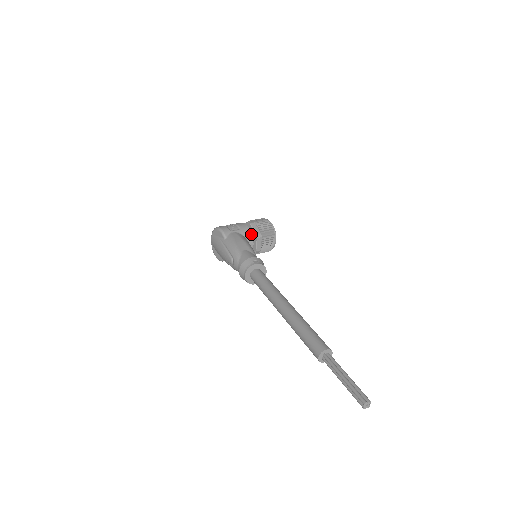
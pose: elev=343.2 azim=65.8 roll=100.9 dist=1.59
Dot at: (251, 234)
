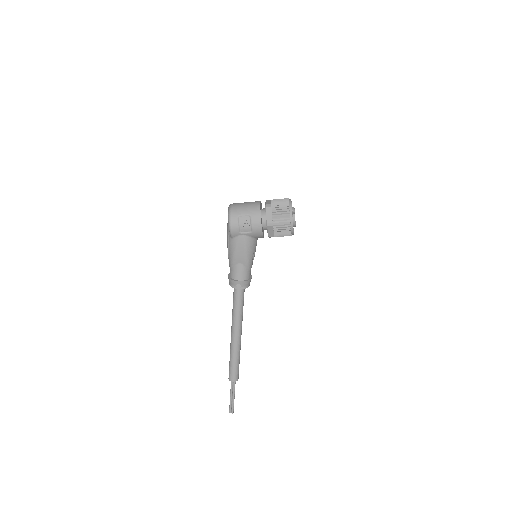
Dot at: (262, 236)
